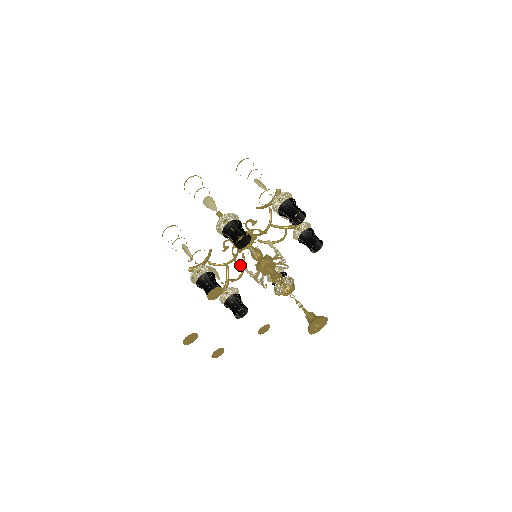
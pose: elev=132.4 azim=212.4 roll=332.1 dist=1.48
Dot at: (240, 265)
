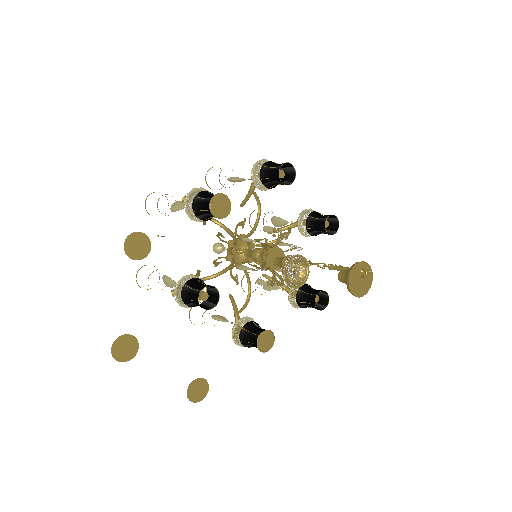
Dot at: (243, 237)
